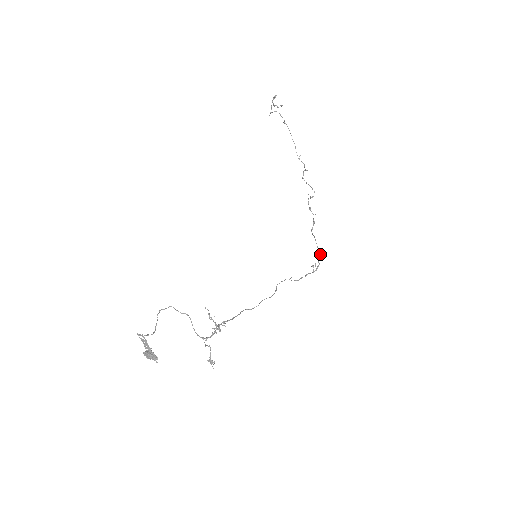
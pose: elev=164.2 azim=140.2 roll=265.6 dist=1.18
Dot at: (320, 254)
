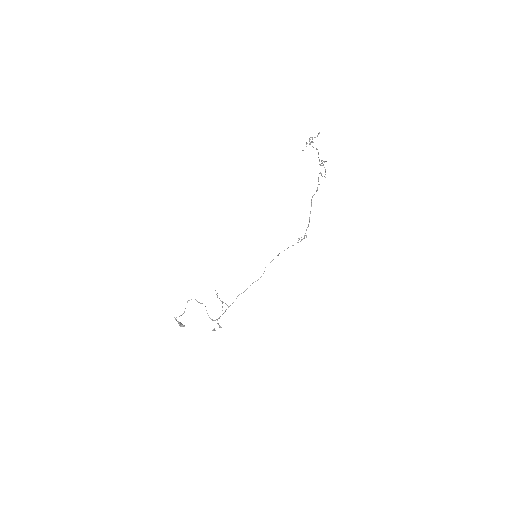
Dot at: (306, 237)
